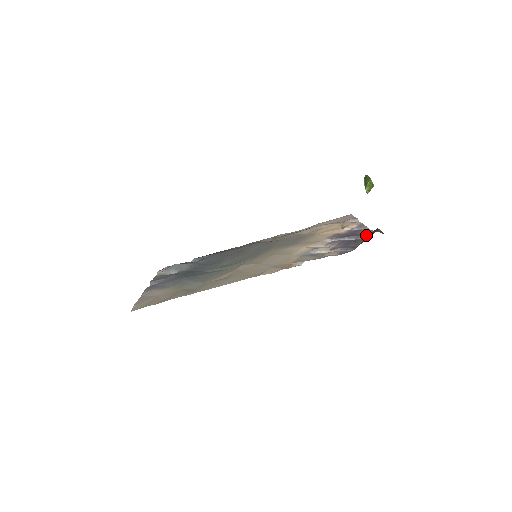
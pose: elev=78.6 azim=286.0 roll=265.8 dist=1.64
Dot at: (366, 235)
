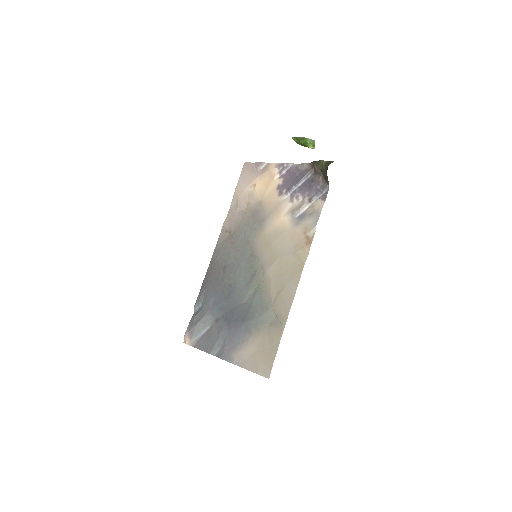
Dot at: (309, 171)
